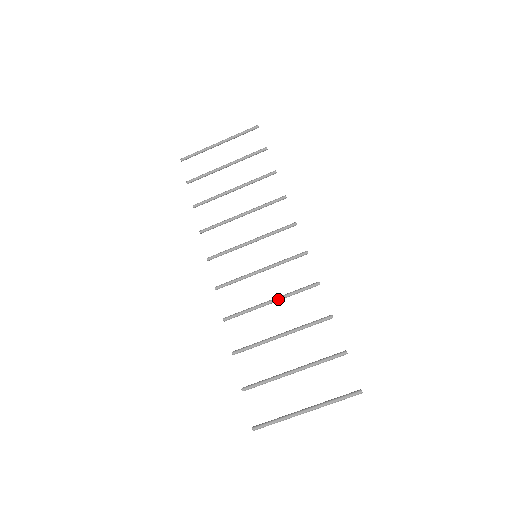
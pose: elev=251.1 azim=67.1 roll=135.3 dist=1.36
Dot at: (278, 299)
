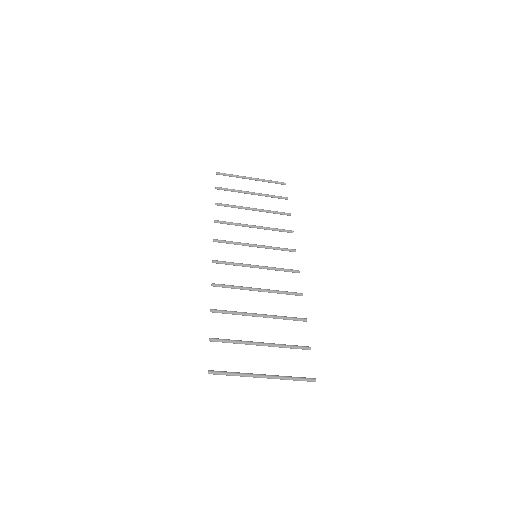
Dot at: (265, 290)
